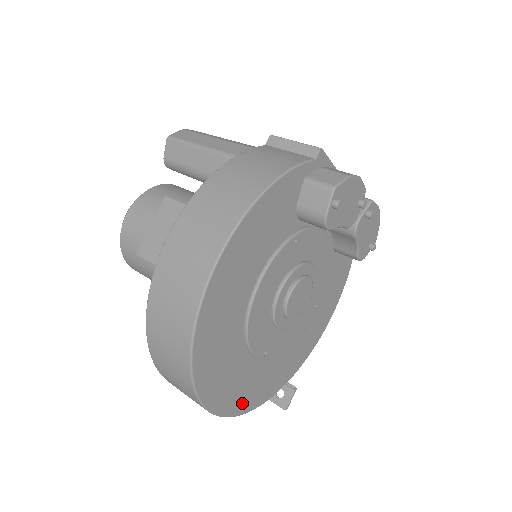
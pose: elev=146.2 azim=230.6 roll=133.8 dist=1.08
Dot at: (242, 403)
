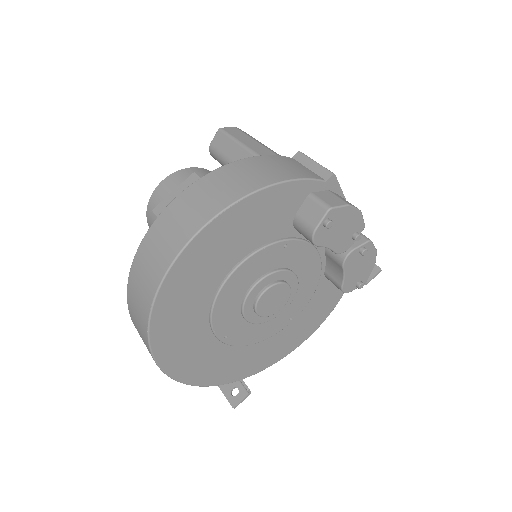
Dot at: (190, 373)
